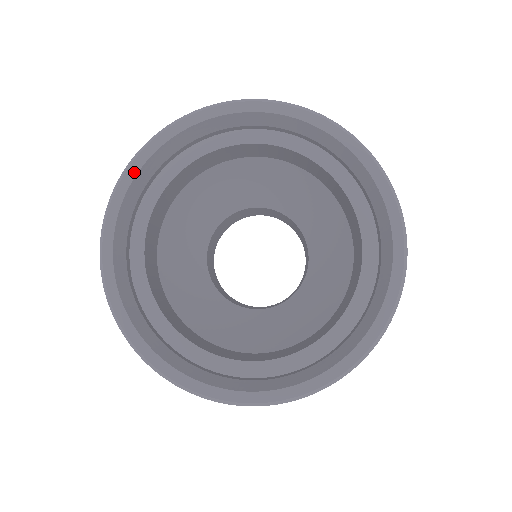
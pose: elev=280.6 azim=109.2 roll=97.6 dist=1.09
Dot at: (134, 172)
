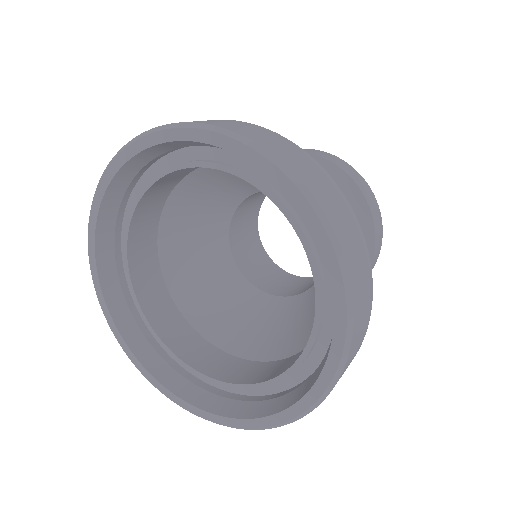
Dot at: (153, 142)
